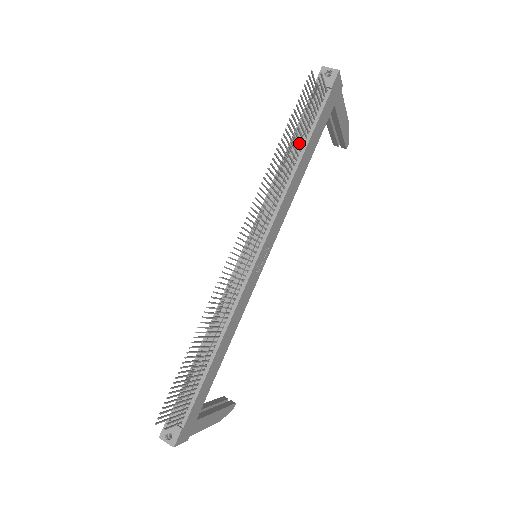
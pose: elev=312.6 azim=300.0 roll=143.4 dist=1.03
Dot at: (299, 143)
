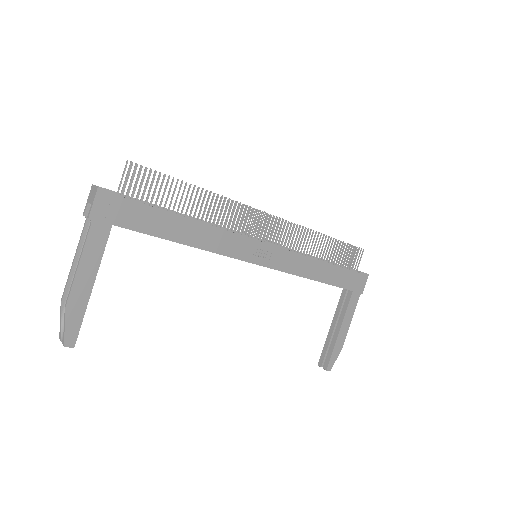
Dot at: (328, 261)
